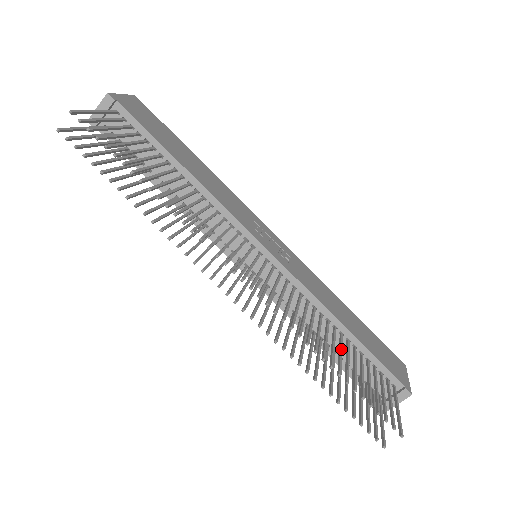
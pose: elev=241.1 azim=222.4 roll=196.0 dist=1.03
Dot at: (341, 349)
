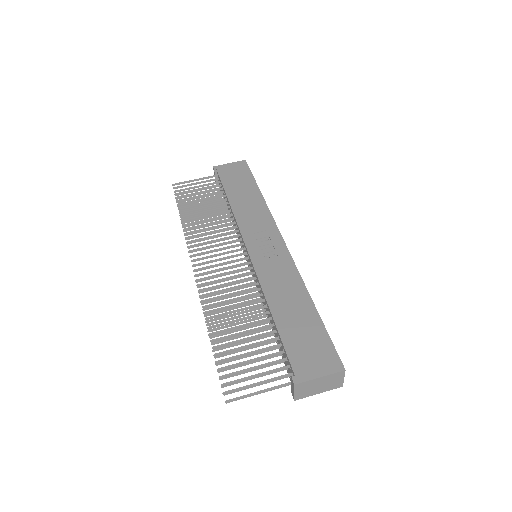
Dot at: (245, 324)
